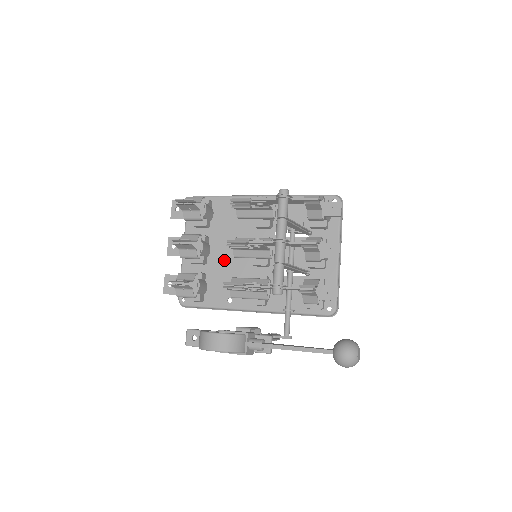
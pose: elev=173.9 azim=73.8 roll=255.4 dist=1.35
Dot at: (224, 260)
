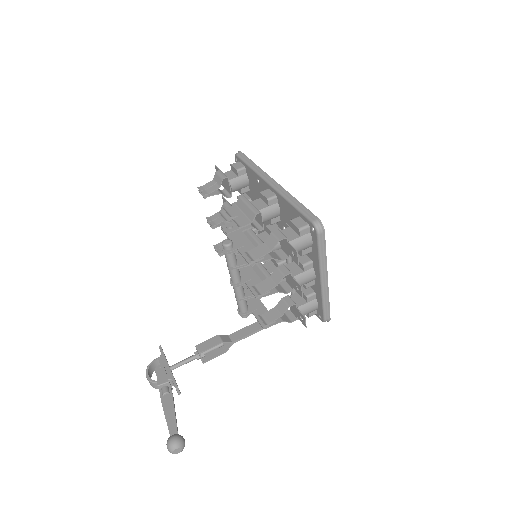
Dot at: occluded
